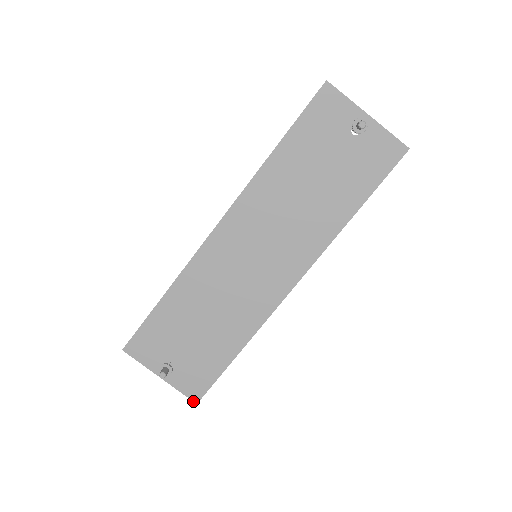
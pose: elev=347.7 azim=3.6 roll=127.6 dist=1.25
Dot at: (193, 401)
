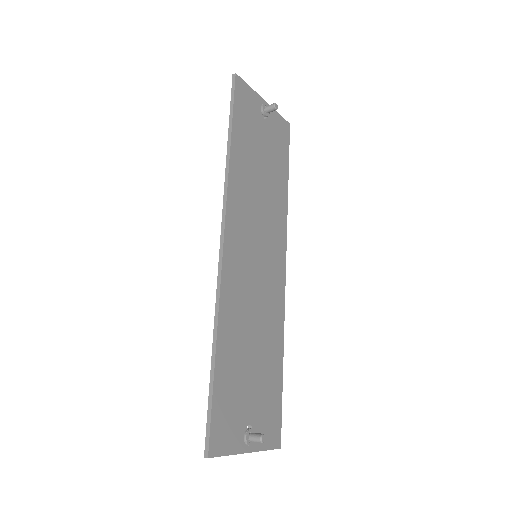
Dot at: occluded
